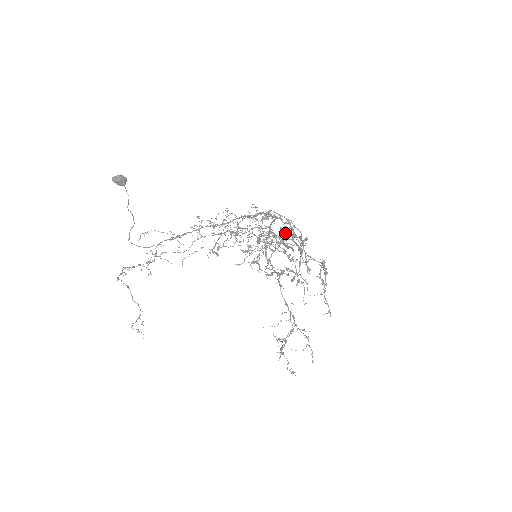
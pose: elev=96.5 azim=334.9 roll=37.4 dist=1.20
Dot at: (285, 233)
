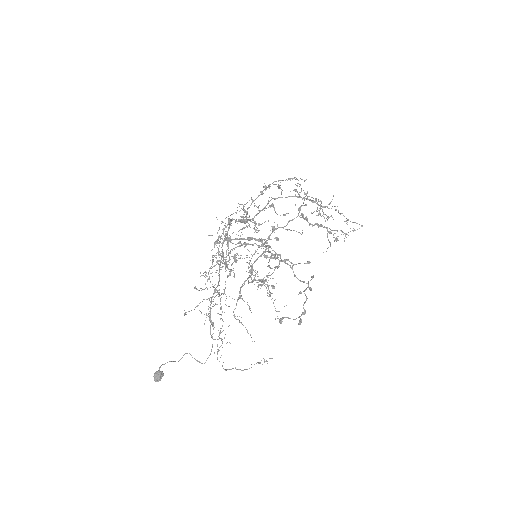
Dot at: occluded
